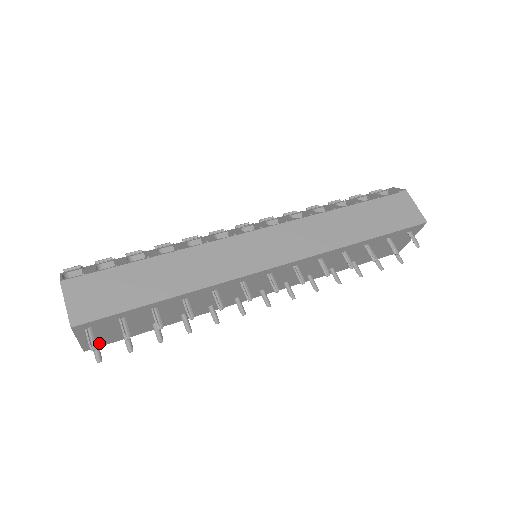
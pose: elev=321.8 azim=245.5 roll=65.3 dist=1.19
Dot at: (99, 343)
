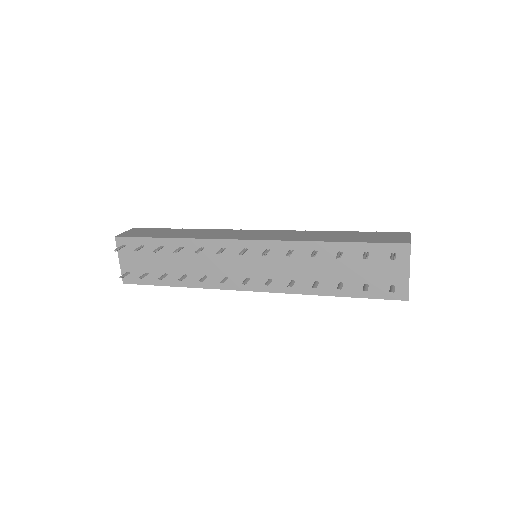
Dot at: (132, 278)
